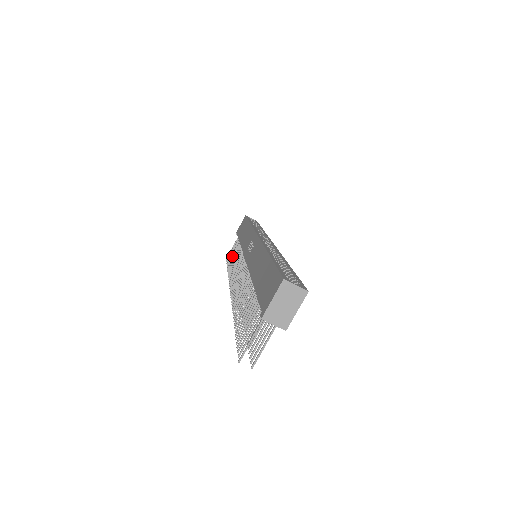
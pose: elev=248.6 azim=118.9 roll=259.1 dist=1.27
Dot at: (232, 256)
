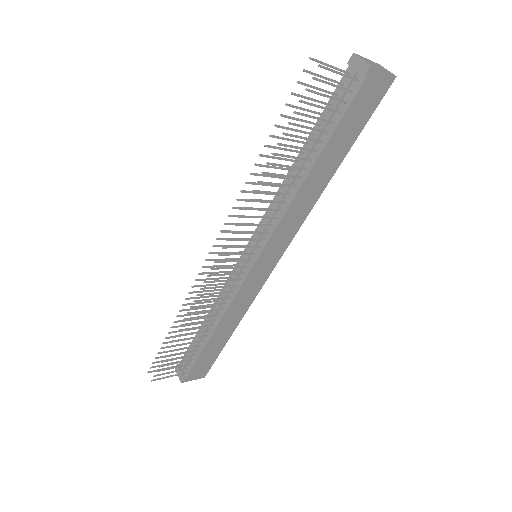
Dot at: occluded
